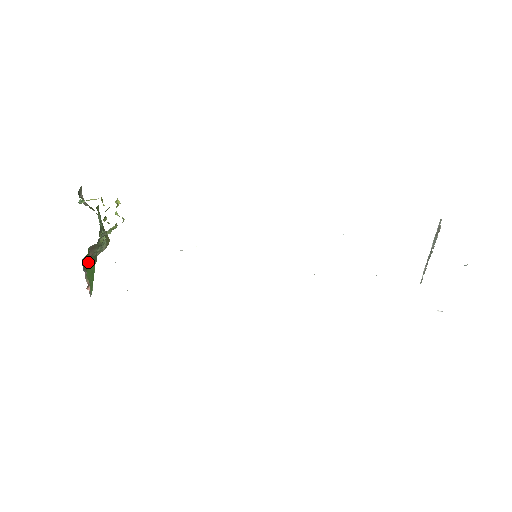
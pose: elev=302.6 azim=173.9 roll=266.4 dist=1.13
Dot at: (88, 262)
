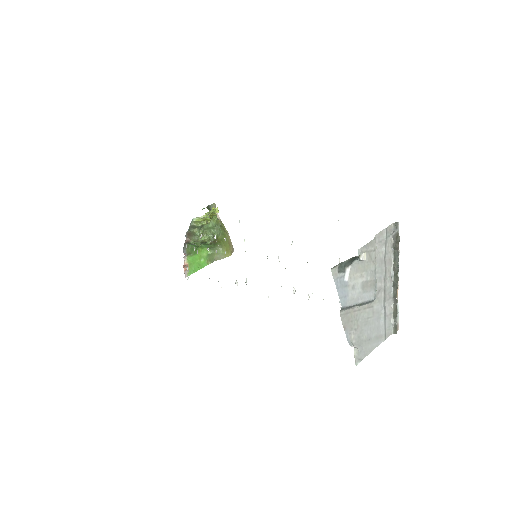
Dot at: (197, 254)
